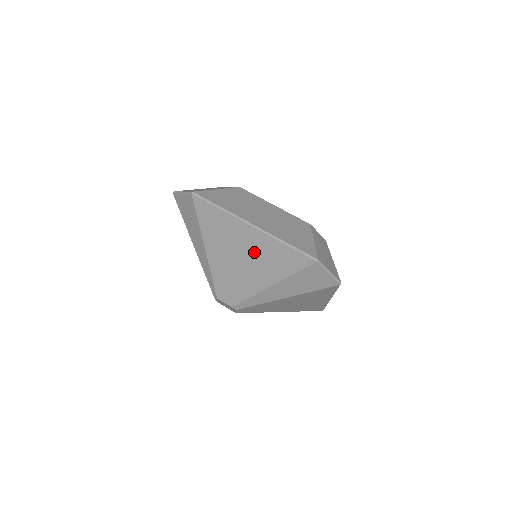
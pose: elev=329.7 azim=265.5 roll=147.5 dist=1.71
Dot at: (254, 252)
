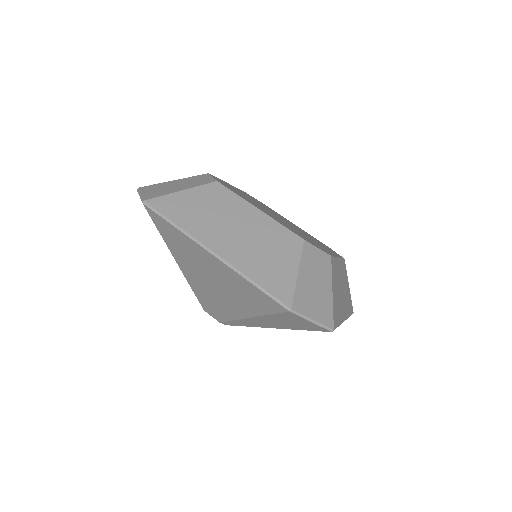
Dot at: (222, 280)
